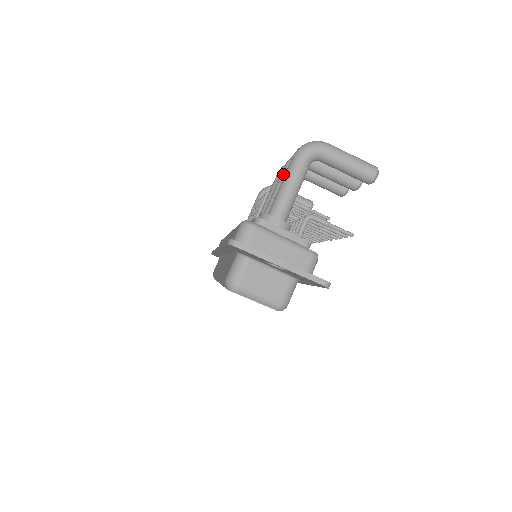
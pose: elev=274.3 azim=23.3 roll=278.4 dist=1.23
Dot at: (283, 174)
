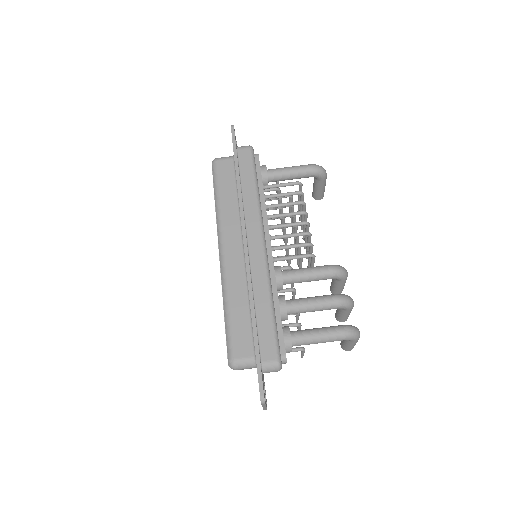
Dot at: (329, 305)
